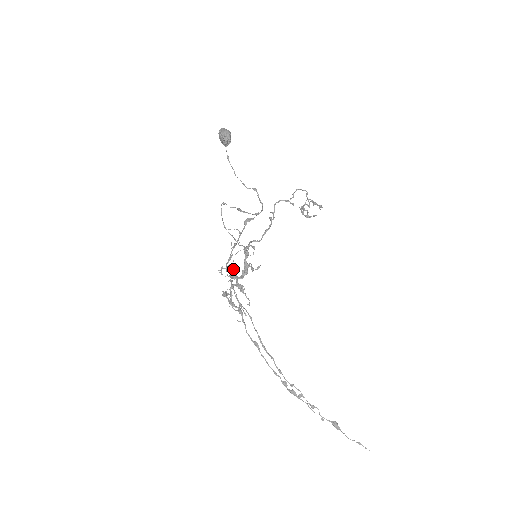
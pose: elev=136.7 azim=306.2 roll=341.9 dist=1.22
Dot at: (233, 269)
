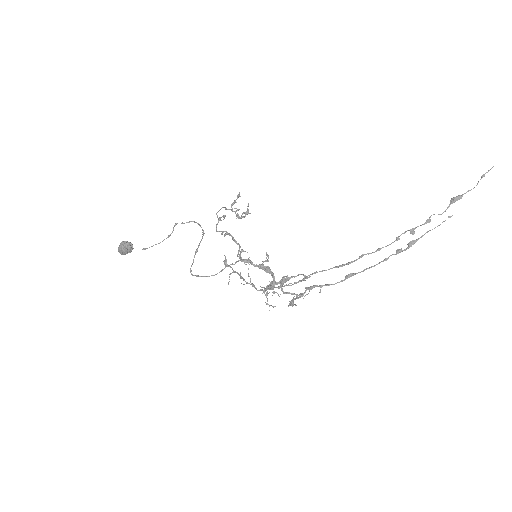
Dot at: (266, 287)
